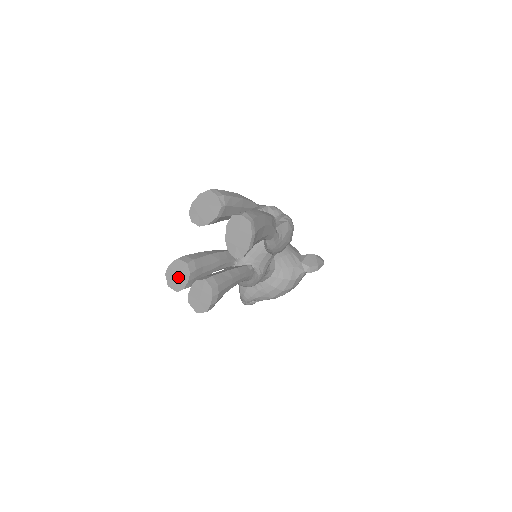
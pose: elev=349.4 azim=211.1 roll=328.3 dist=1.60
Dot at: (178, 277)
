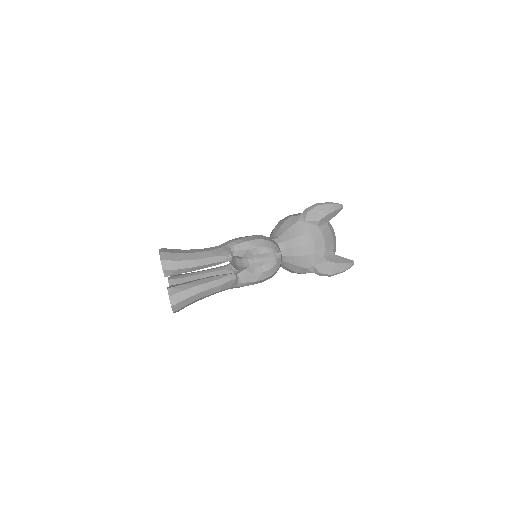
Dot at: occluded
